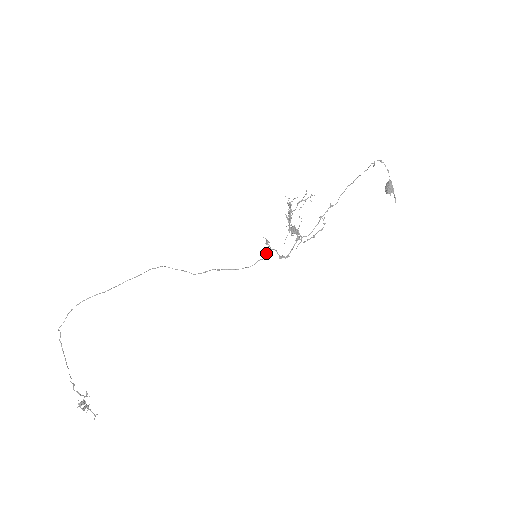
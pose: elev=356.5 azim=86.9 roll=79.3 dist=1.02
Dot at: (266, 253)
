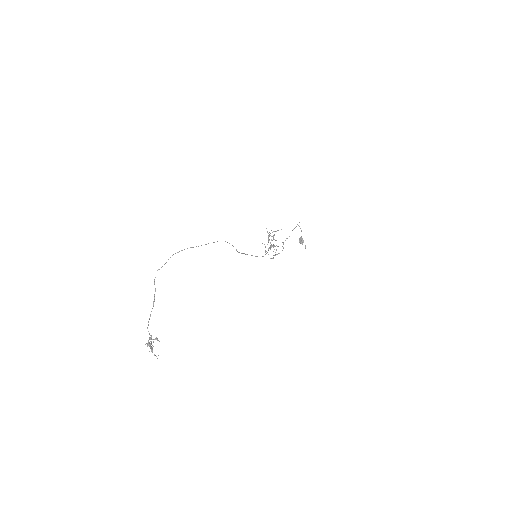
Dot at: occluded
